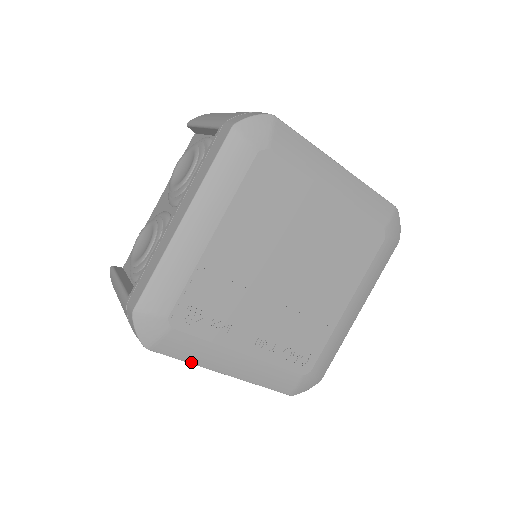
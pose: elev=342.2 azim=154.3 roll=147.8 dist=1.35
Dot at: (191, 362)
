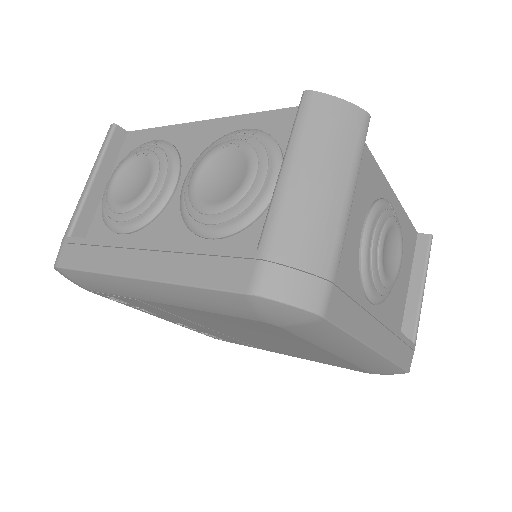
Dot at: occluded
